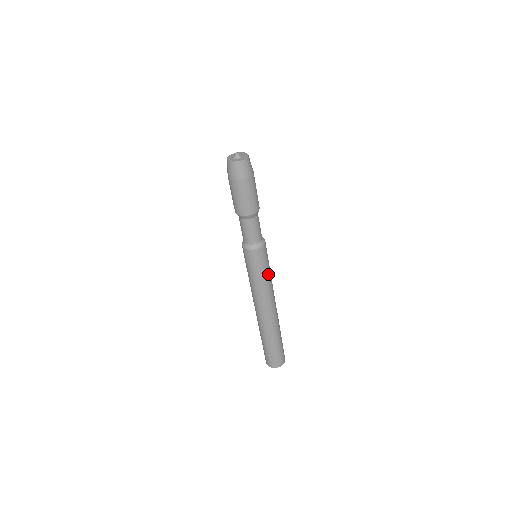
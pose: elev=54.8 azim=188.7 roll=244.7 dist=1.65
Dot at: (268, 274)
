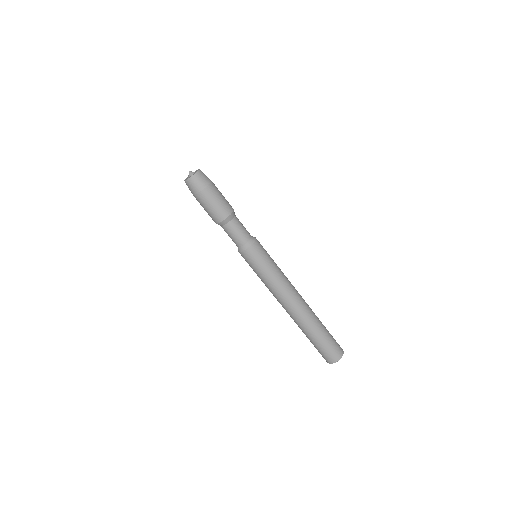
Dot at: (275, 263)
